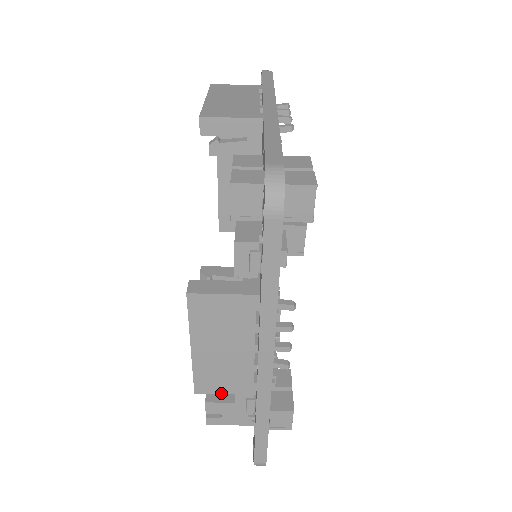
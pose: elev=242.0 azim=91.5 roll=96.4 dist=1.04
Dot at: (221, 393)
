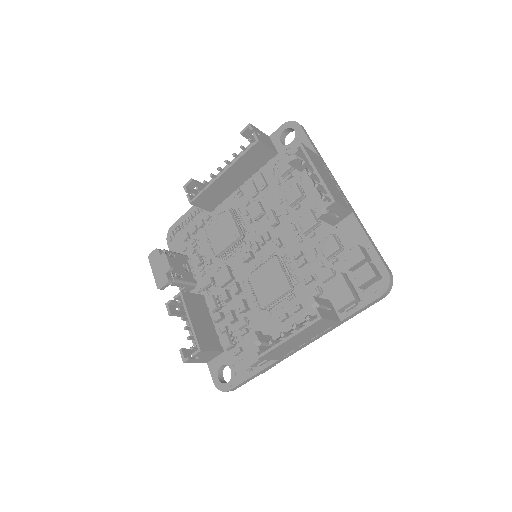
Dot at: (268, 359)
